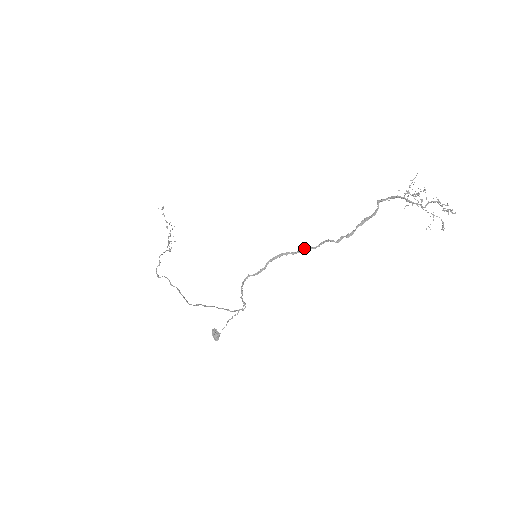
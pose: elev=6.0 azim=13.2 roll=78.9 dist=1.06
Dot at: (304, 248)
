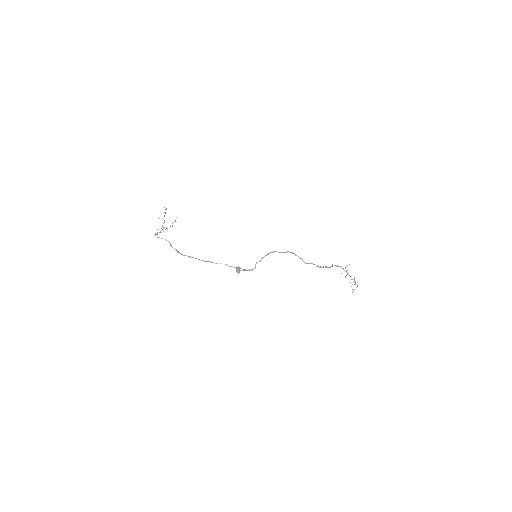
Dot at: occluded
